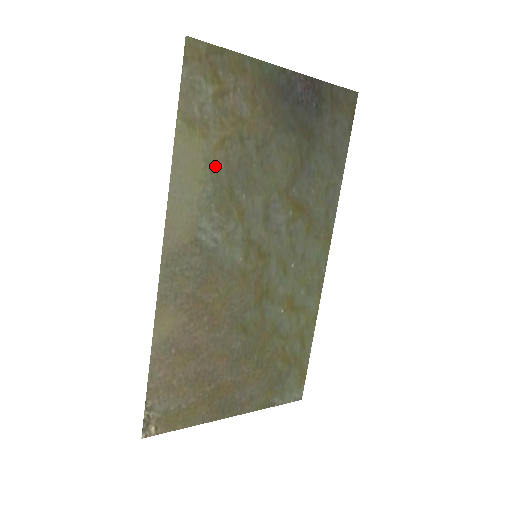
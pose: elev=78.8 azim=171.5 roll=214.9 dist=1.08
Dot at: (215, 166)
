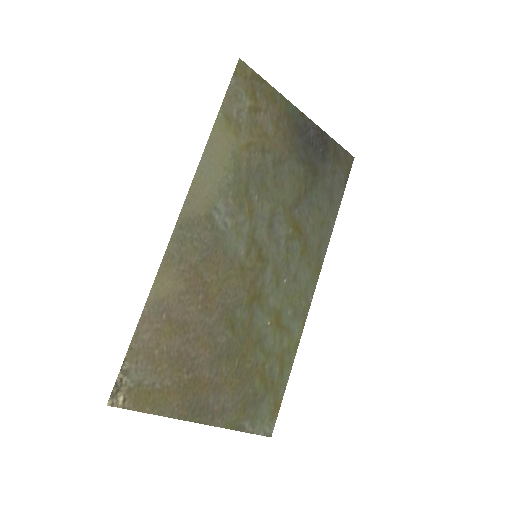
Dot at: (239, 161)
